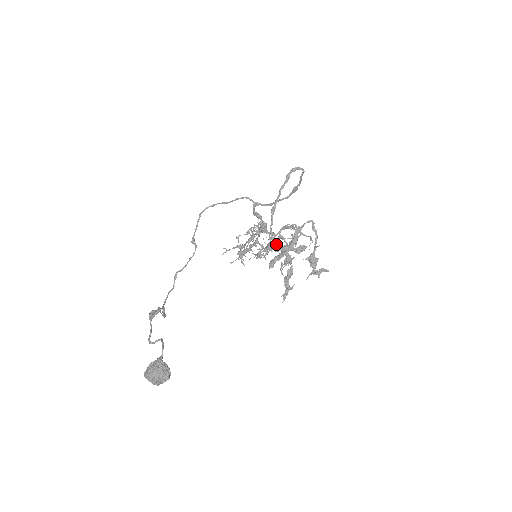
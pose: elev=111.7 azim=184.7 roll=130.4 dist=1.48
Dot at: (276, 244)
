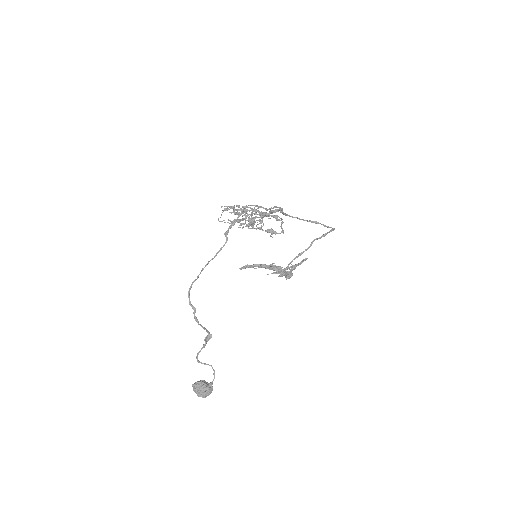
Dot at: occluded
